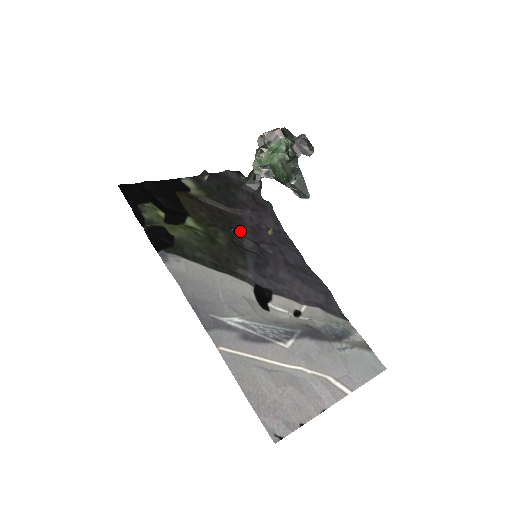
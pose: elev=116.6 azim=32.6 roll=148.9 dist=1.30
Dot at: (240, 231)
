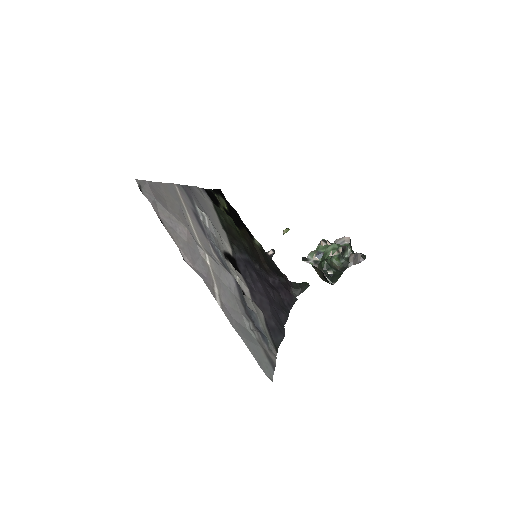
Dot at: occluded
